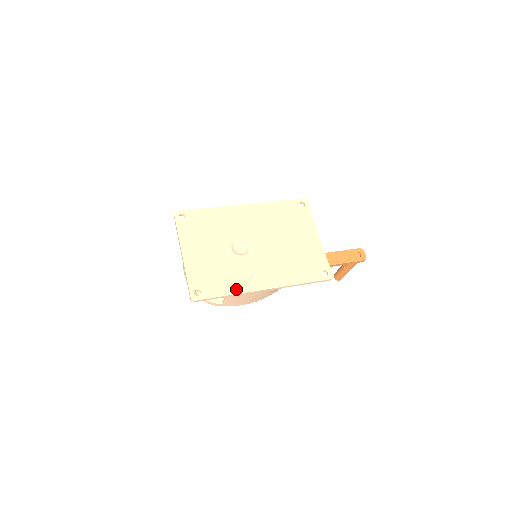
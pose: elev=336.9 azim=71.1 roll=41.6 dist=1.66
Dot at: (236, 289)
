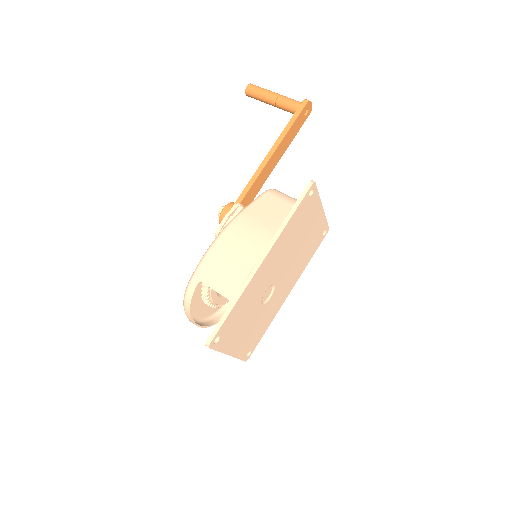
Dot at: (271, 320)
